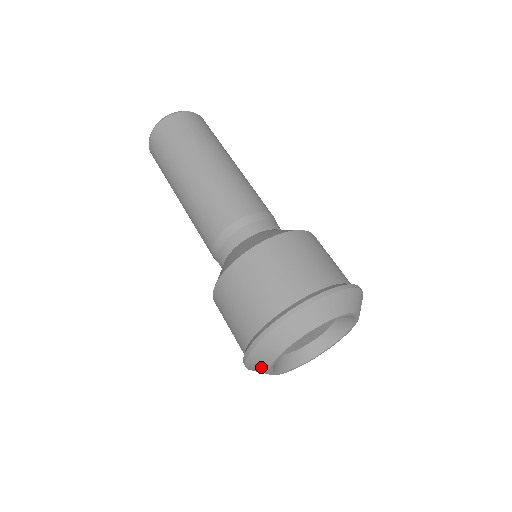
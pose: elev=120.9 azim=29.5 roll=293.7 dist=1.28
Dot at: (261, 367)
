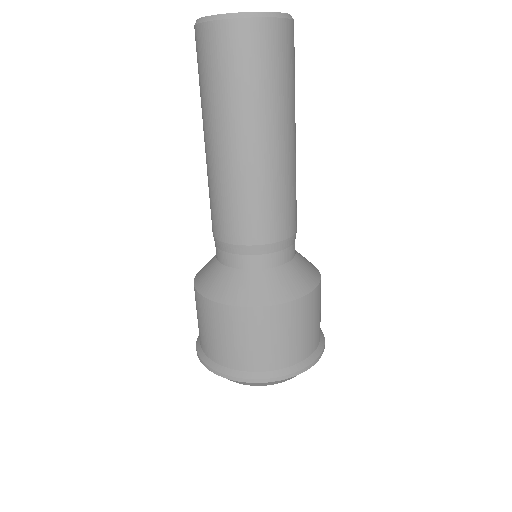
Dot at: occluded
